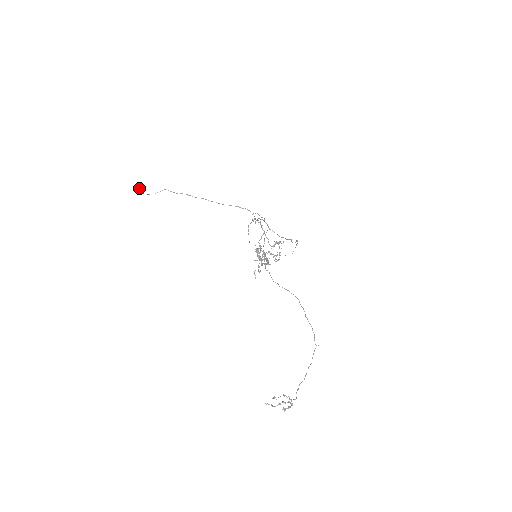
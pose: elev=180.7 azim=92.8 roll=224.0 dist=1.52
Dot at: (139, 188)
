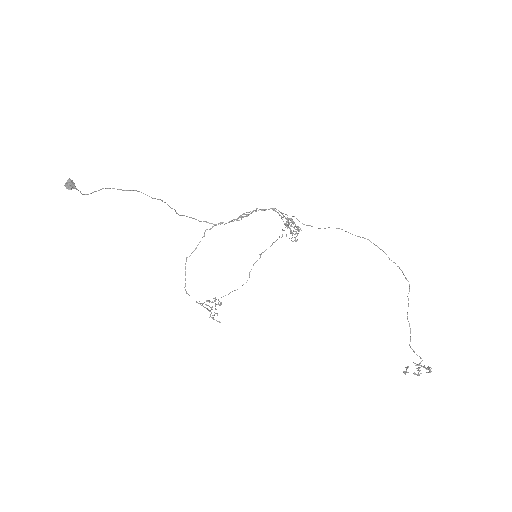
Dot at: (70, 179)
